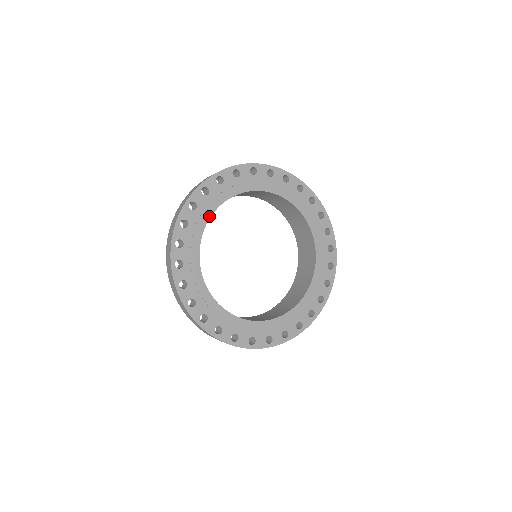
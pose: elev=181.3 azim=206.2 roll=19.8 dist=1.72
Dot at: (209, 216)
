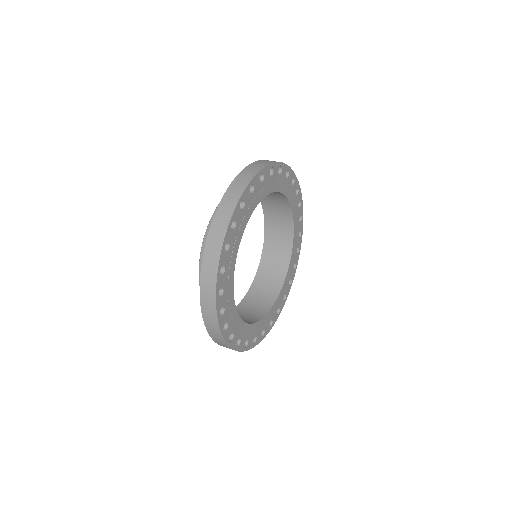
Dot at: (232, 283)
